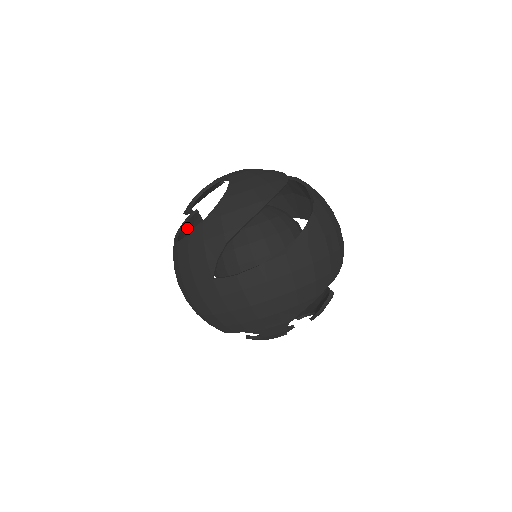
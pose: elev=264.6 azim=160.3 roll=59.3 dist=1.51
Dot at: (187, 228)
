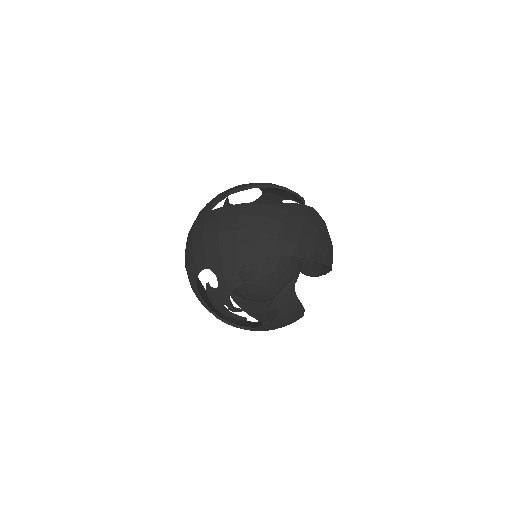
Dot at: occluded
